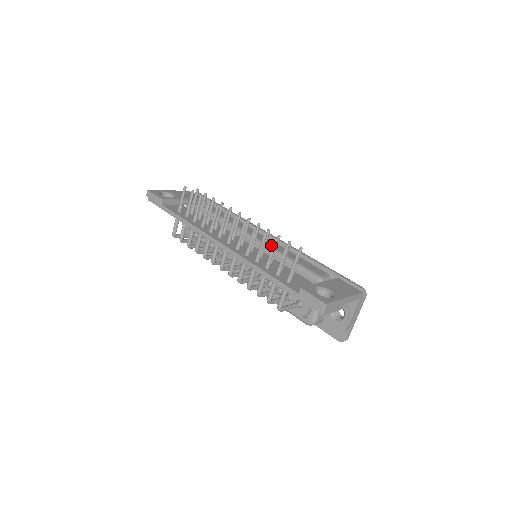
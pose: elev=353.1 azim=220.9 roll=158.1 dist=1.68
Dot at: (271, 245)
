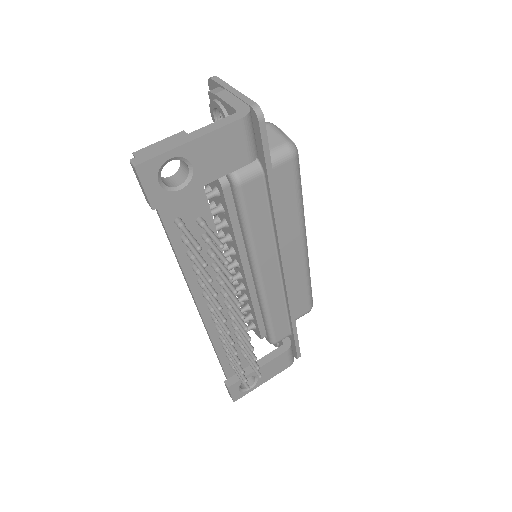
Dot at: (268, 294)
